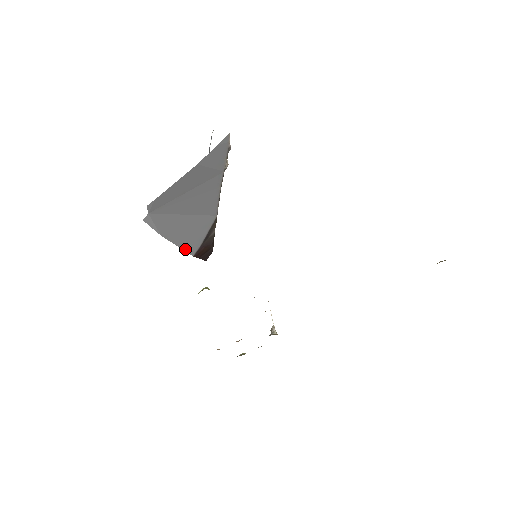
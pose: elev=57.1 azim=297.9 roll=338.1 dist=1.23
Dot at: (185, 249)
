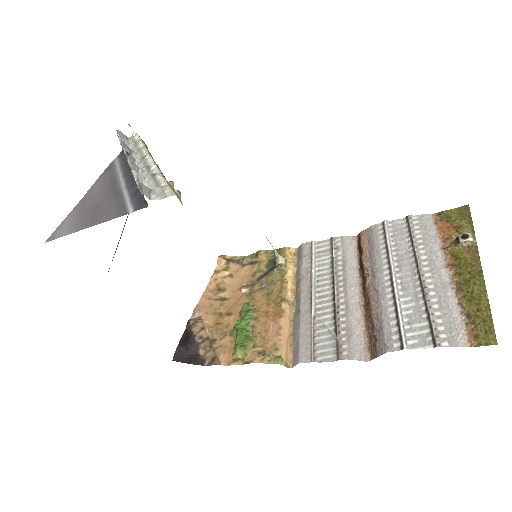
Dot at: occluded
